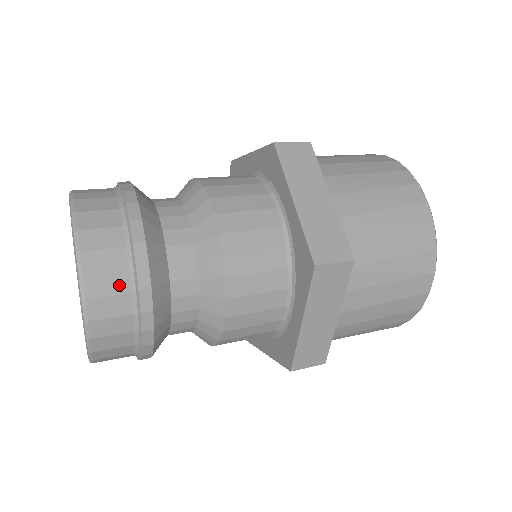
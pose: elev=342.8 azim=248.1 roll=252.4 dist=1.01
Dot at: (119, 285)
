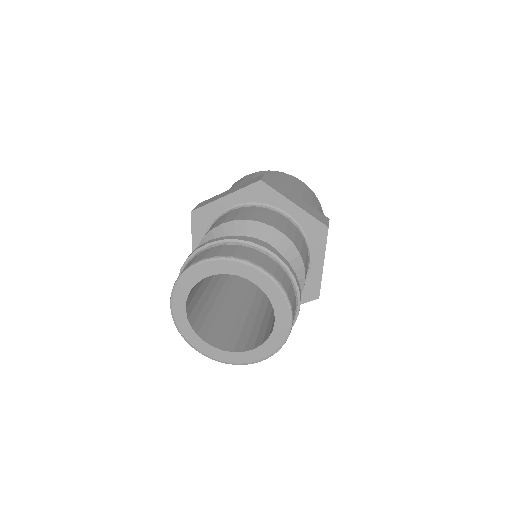
Dot at: occluded
